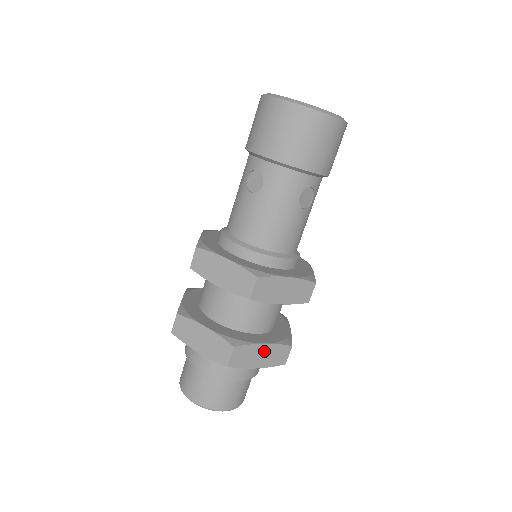
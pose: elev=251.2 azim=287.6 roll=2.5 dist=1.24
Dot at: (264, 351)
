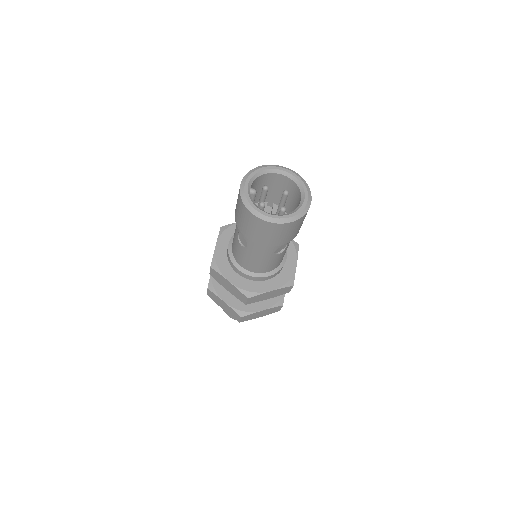
Dot at: (263, 312)
